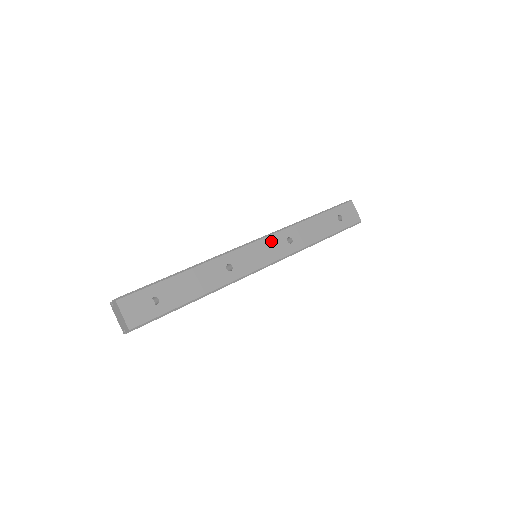
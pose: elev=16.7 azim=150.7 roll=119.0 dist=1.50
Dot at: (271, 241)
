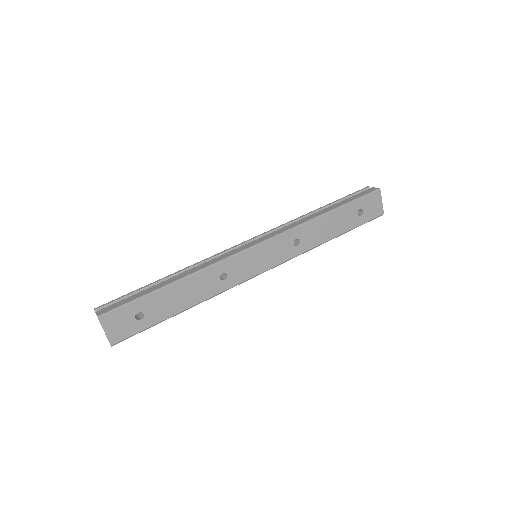
Dot at: (275, 244)
